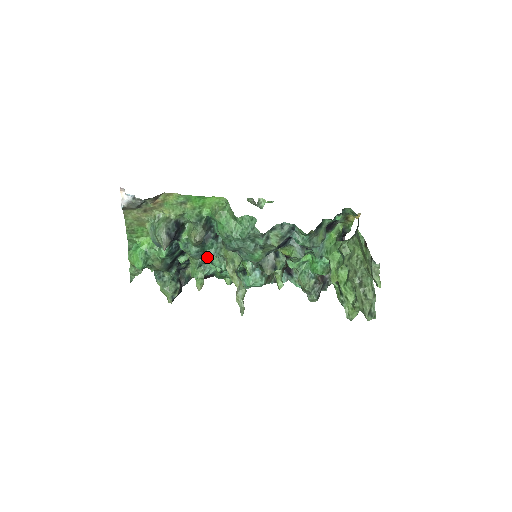
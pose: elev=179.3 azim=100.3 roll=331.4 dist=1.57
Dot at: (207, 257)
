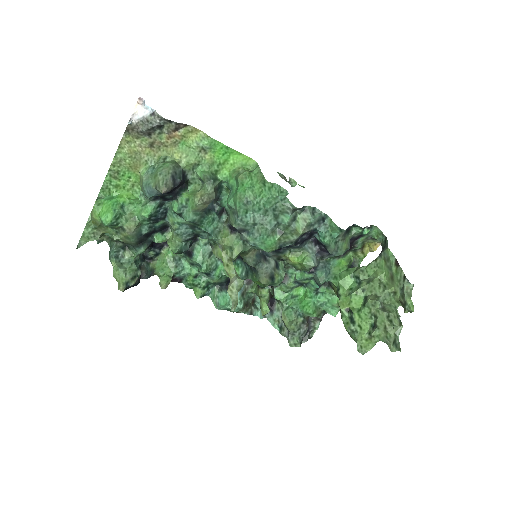
Dot at: occluded
